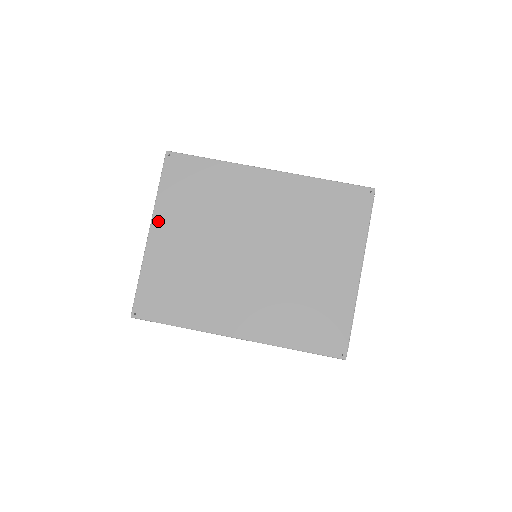
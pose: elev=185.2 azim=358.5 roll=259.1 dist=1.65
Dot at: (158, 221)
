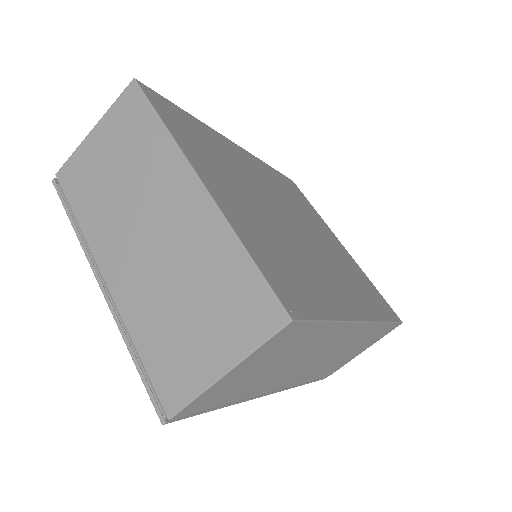
Dot at: (197, 166)
